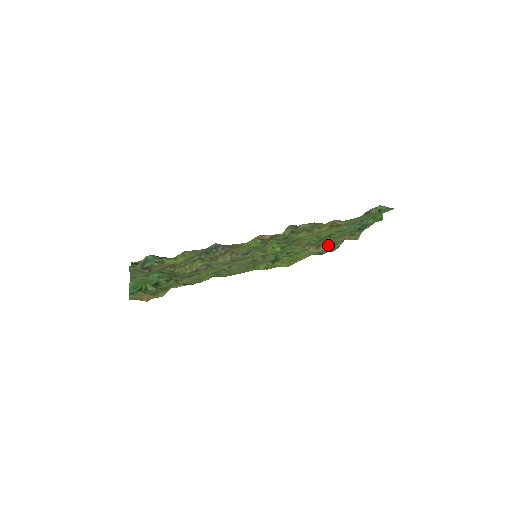
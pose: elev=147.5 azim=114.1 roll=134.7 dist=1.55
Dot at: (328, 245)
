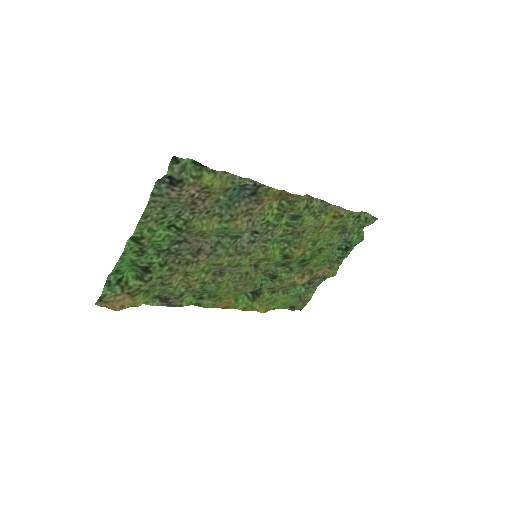
Dot at: (311, 276)
